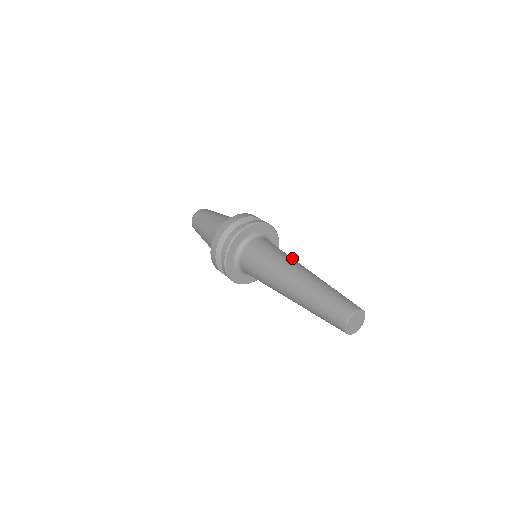
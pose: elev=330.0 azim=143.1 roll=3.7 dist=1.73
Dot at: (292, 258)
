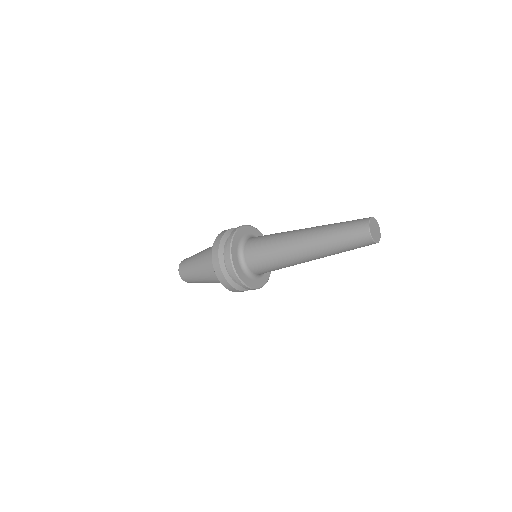
Dot at: occluded
